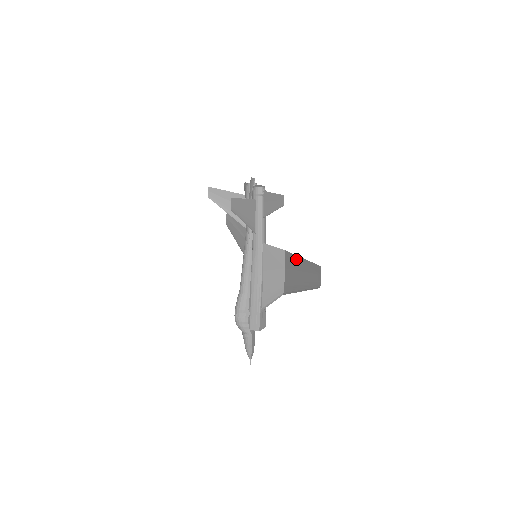
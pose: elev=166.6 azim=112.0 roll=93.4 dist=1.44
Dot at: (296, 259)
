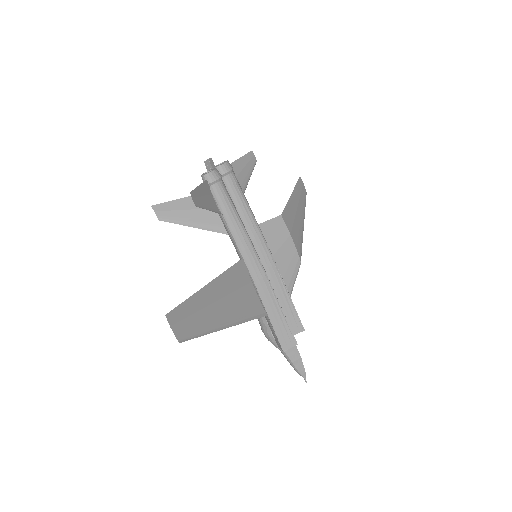
Dot at: (221, 280)
